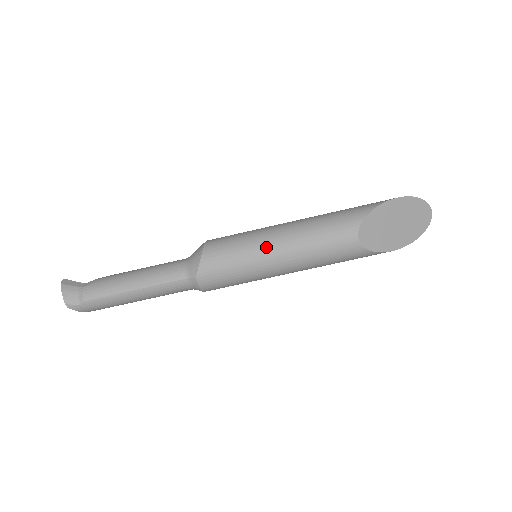
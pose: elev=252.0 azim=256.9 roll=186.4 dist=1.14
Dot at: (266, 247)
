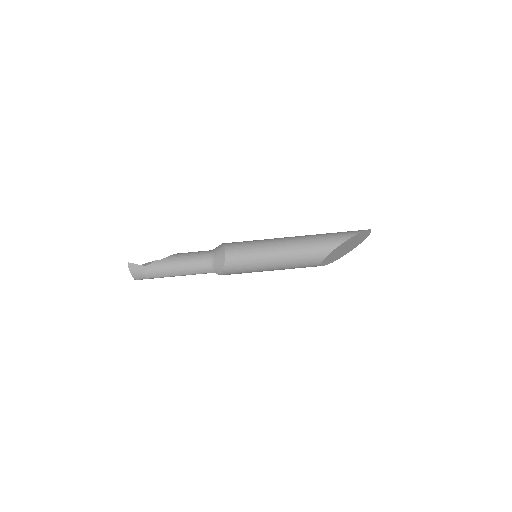
Dot at: (265, 265)
